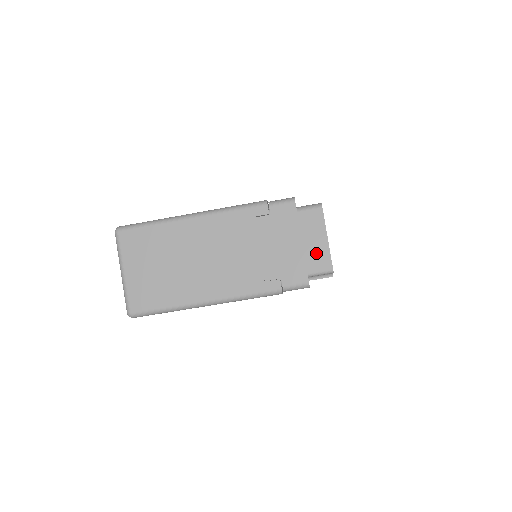
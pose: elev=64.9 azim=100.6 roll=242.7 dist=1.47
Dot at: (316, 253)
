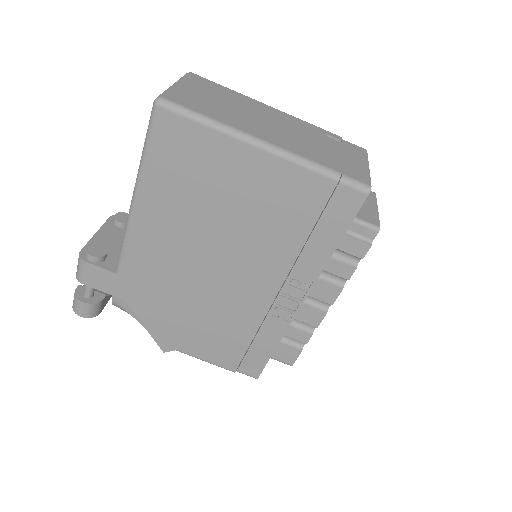
Dot at: (364, 210)
